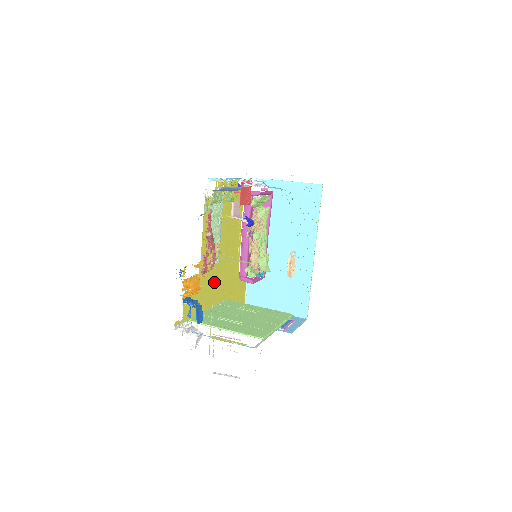
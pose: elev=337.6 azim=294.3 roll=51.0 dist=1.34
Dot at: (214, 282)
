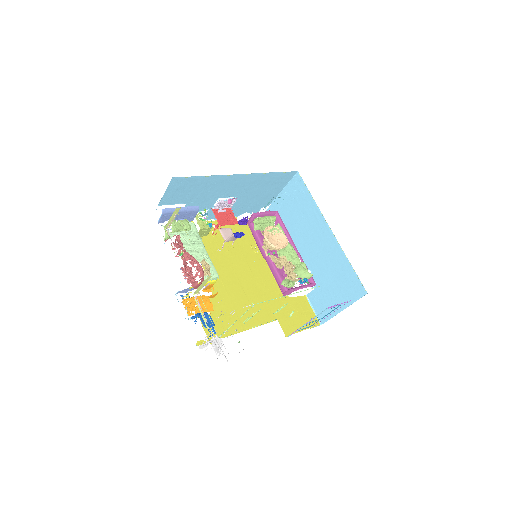
Dot at: (246, 304)
